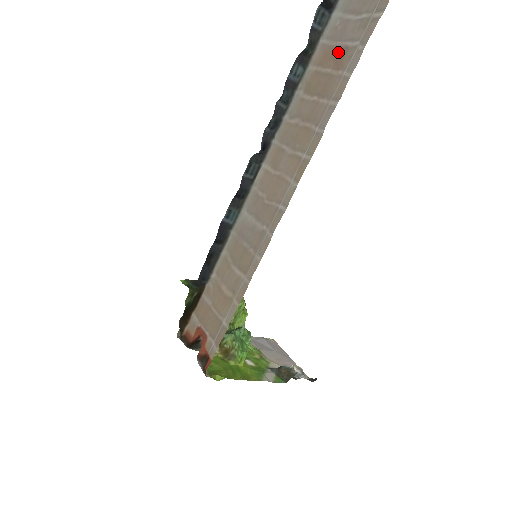
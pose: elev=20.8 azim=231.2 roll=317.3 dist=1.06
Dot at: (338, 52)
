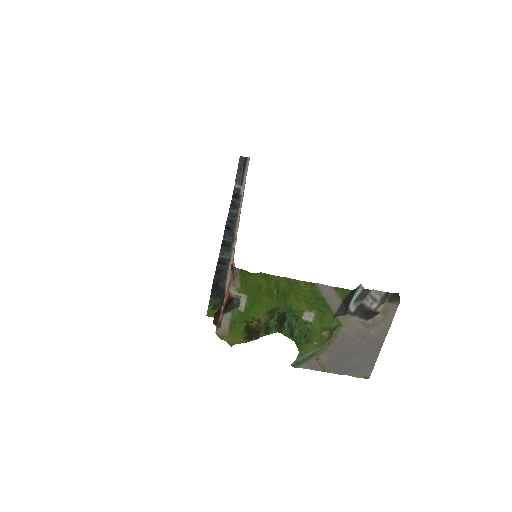
Dot at: occluded
